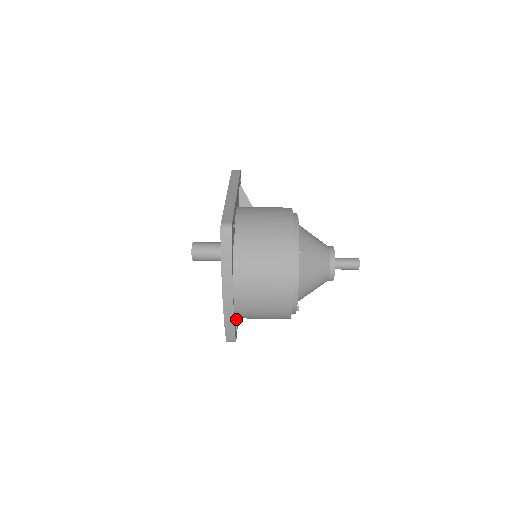
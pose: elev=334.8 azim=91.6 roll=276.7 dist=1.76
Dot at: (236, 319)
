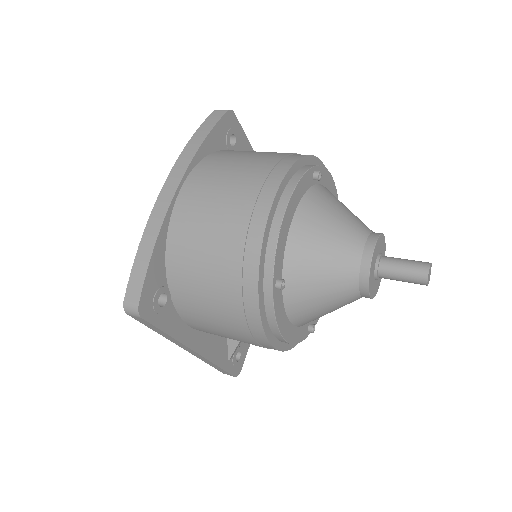
Dot at: (166, 286)
